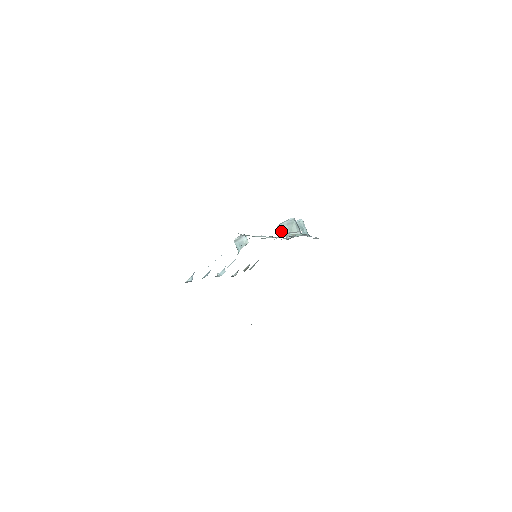
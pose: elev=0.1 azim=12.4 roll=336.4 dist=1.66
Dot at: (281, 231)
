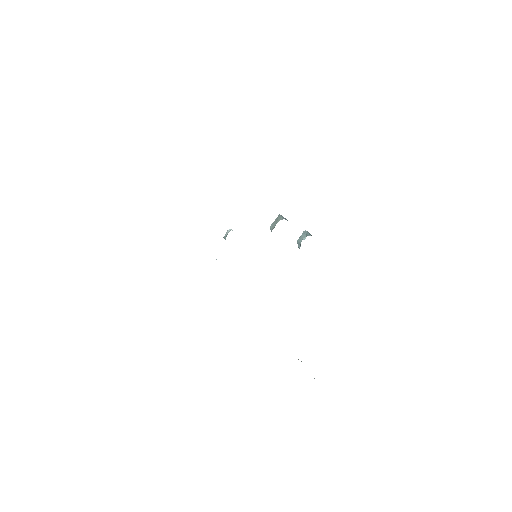
Dot at: (272, 228)
